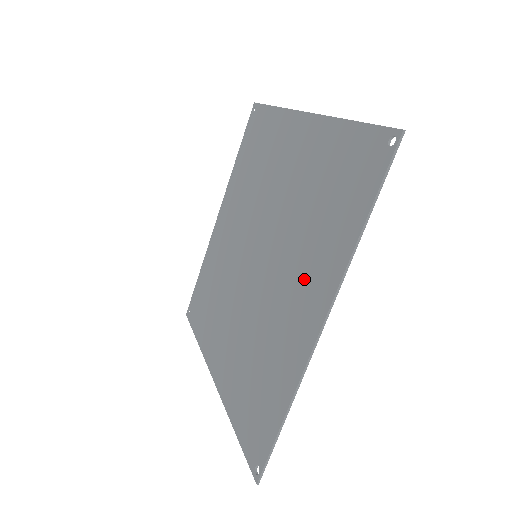
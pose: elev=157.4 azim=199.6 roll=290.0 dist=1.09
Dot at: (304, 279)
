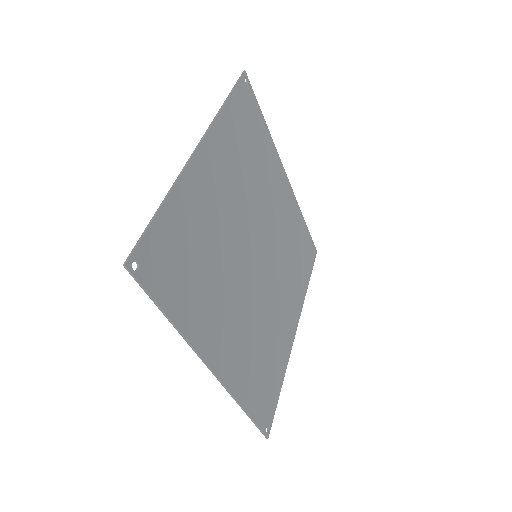
Dot at: (218, 320)
